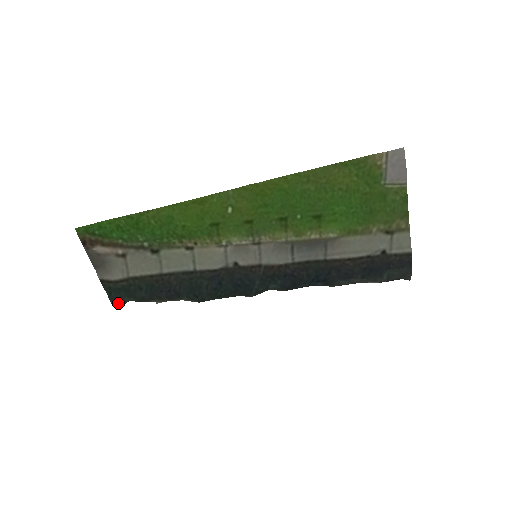
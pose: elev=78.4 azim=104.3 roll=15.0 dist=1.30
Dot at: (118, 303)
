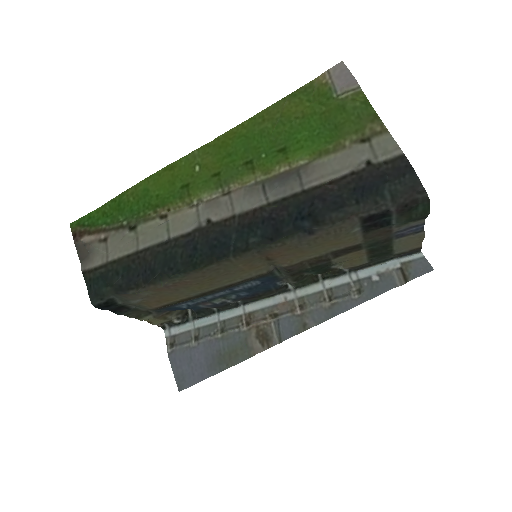
Dot at: (97, 300)
